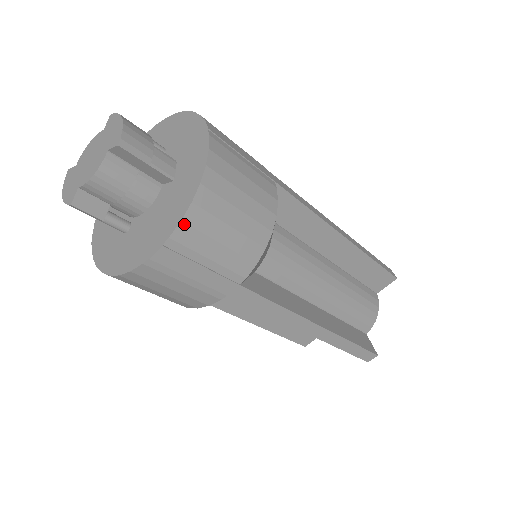
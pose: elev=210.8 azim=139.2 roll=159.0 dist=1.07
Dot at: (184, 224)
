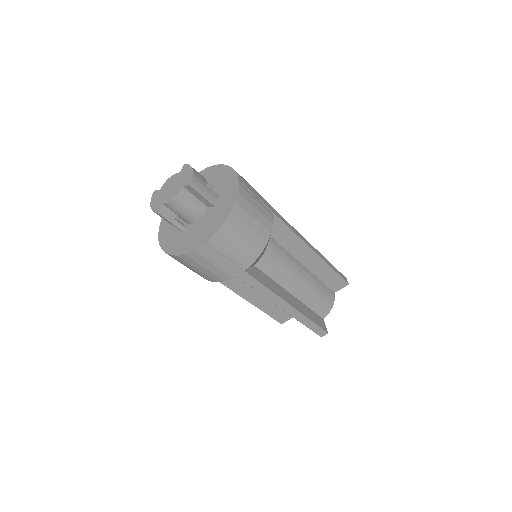
Dot at: (219, 232)
